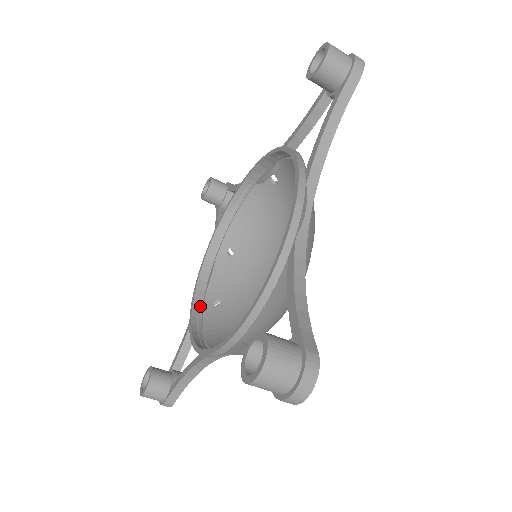
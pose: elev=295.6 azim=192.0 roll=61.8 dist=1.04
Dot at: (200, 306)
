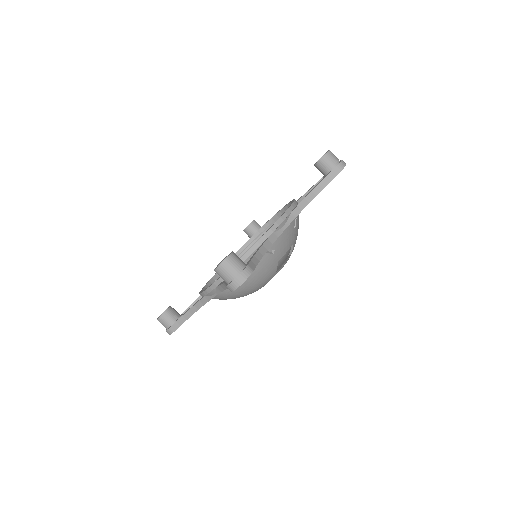
Dot at: occluded
